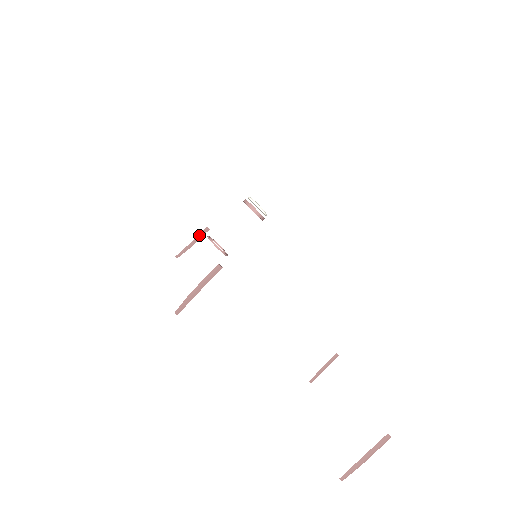
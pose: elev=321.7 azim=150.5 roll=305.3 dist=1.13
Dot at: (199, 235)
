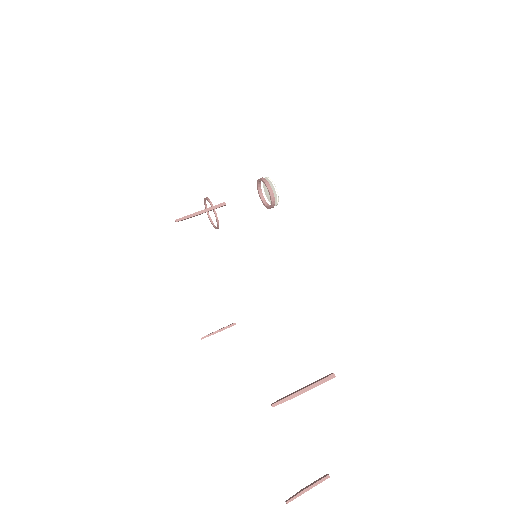
Dot at: (212, 208)
